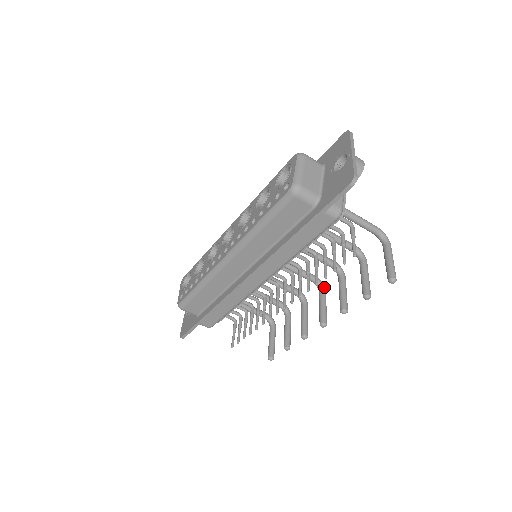
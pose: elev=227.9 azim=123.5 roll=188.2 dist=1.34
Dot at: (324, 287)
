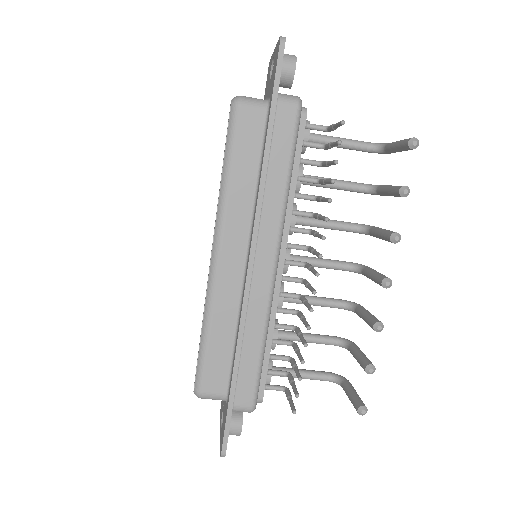
Dot at: occluded
